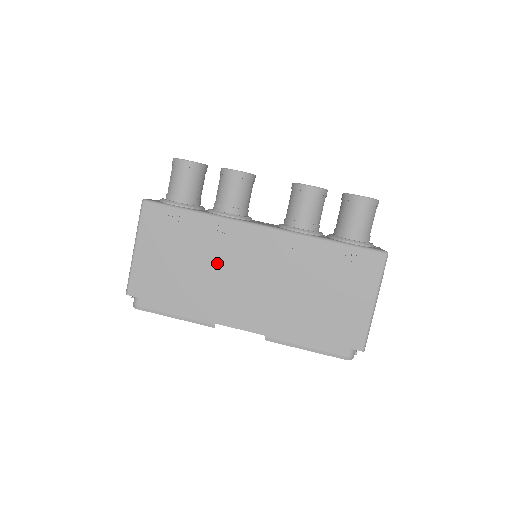
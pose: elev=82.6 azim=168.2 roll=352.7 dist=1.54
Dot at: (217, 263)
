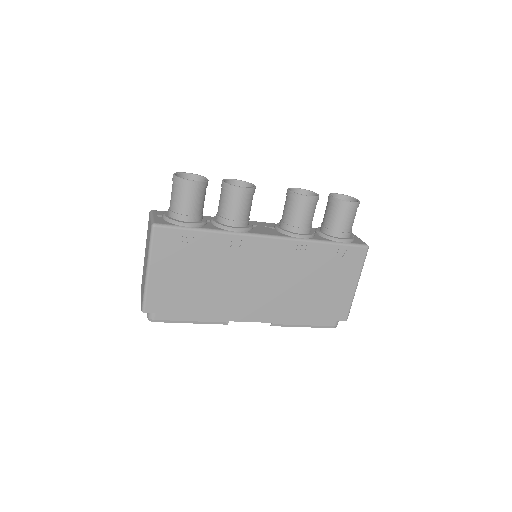
Dot at: (230, 273)
